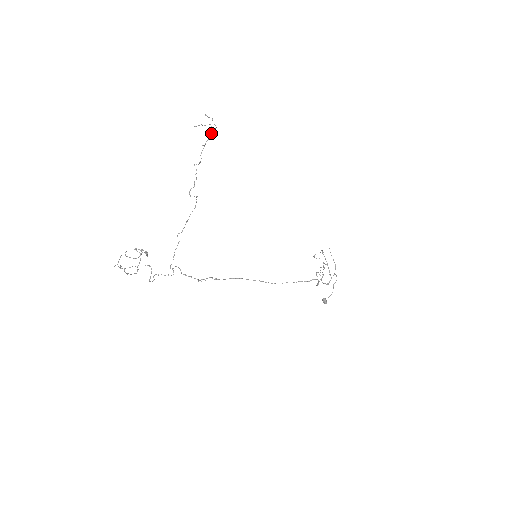
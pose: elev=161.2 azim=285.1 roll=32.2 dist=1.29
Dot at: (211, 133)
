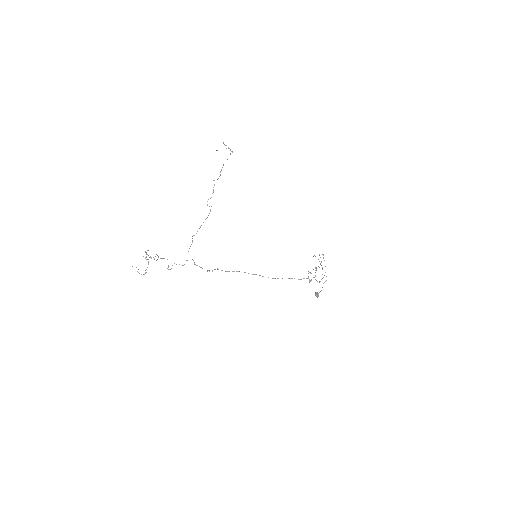
Dot at: occluded
